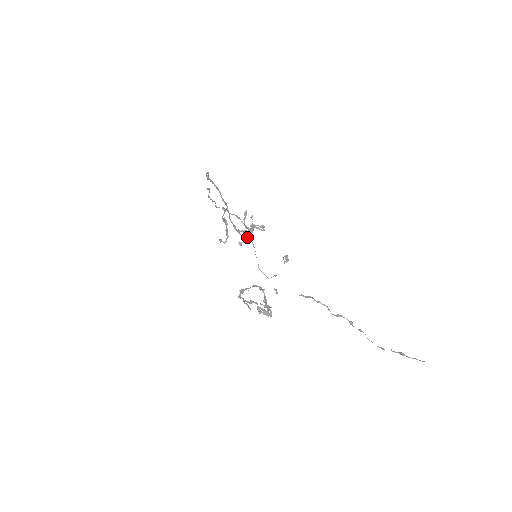
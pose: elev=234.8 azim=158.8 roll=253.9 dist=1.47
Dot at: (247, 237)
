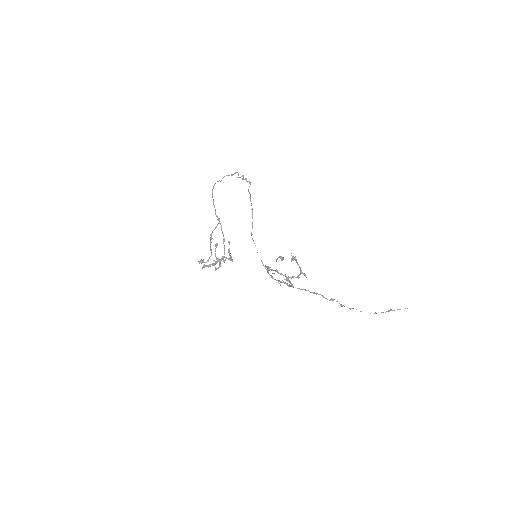
Dot at: (224, 260)
